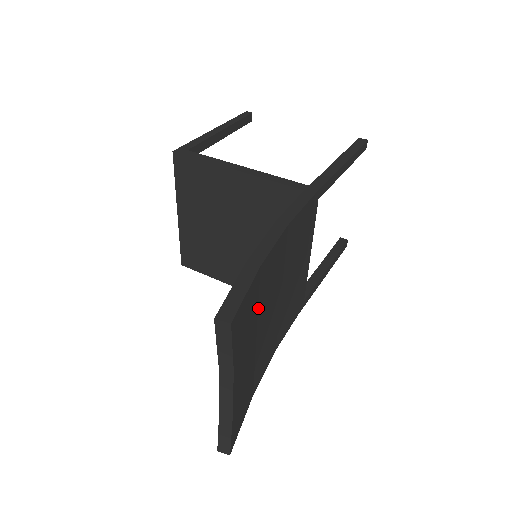
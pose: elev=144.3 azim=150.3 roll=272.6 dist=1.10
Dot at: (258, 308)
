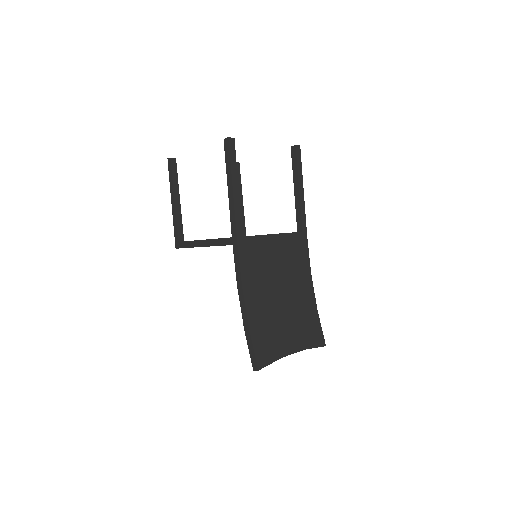
Dot at: (270, 322)
